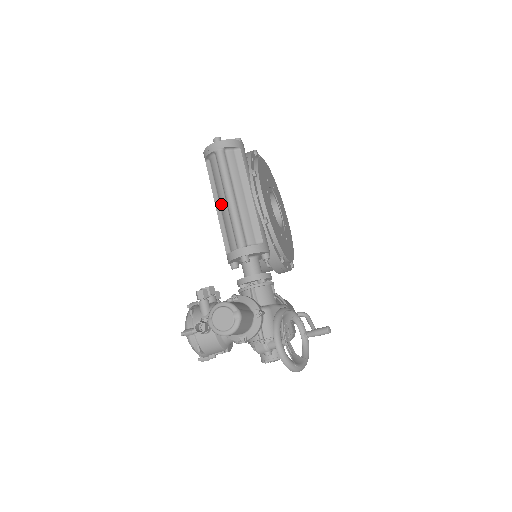
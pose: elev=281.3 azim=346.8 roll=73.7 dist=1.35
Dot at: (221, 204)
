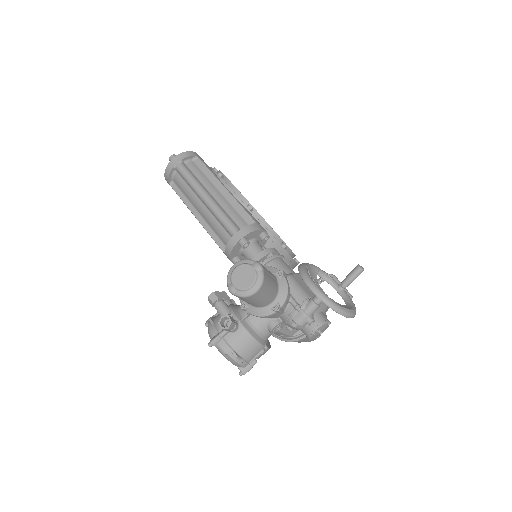
Dot at: (199, 210)
